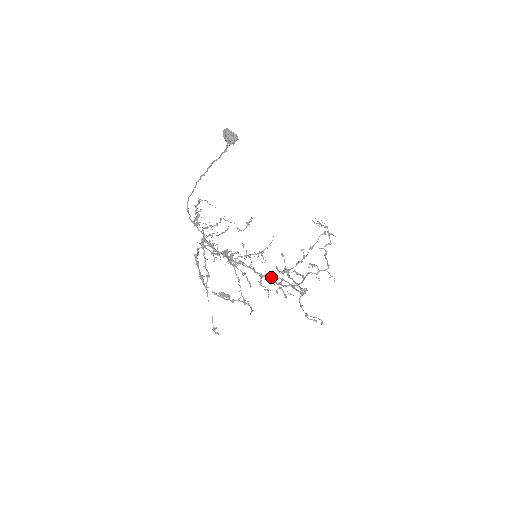
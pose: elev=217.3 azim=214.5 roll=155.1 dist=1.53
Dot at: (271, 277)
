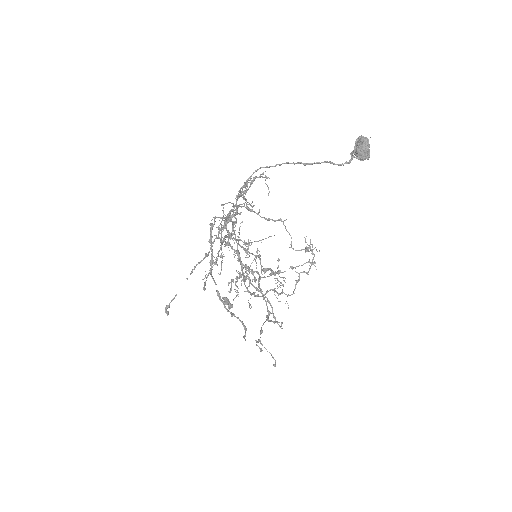
Dot at: (259, 290)
